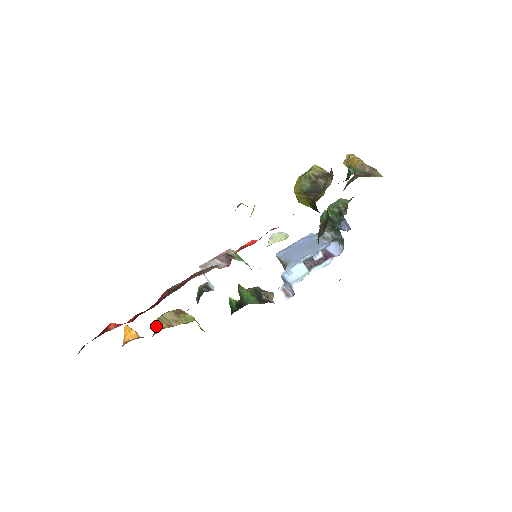
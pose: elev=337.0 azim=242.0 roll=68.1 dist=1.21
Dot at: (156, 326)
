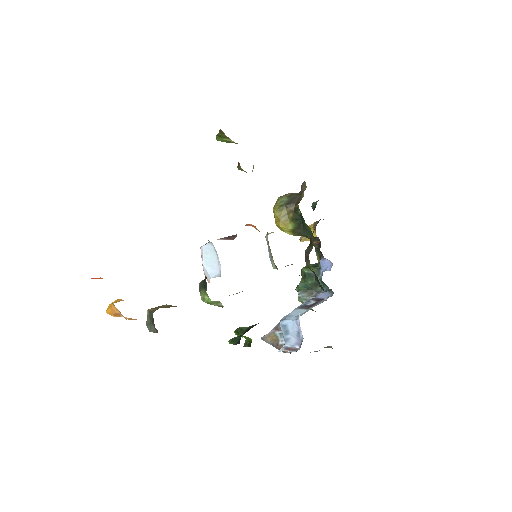
Dot at: (152, 310)
